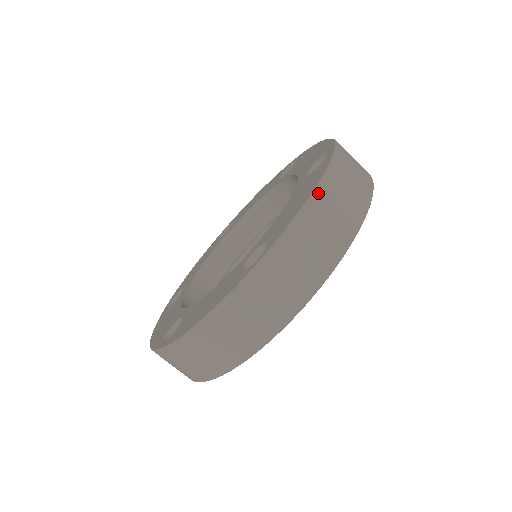
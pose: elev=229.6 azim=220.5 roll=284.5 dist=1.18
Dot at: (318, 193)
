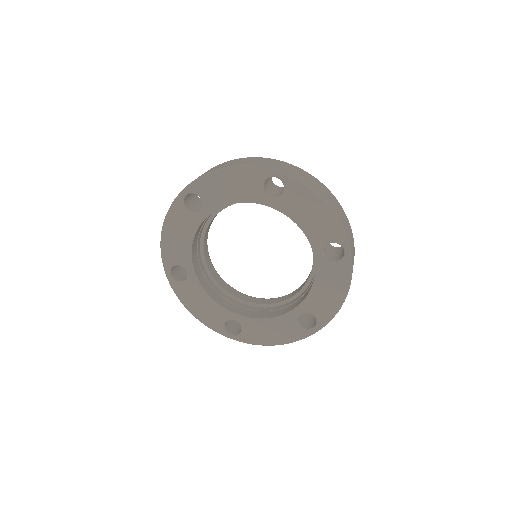
Dot at: occluded
